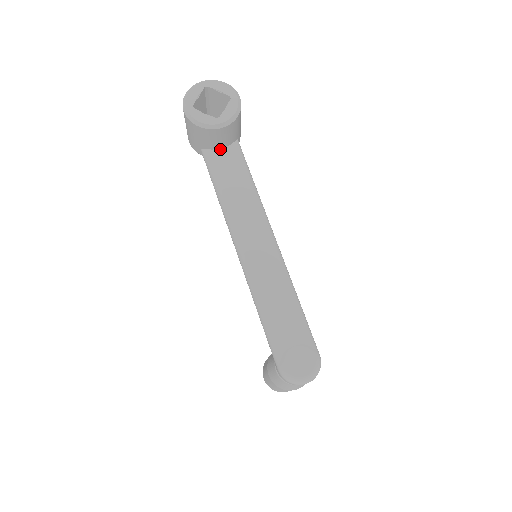
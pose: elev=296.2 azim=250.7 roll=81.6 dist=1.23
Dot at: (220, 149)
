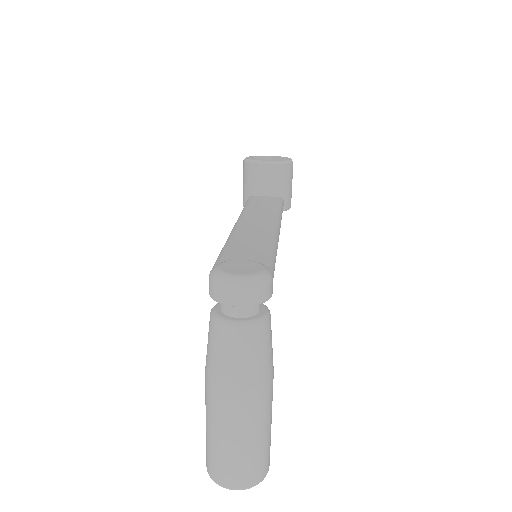
Dot at: (264, 196)
